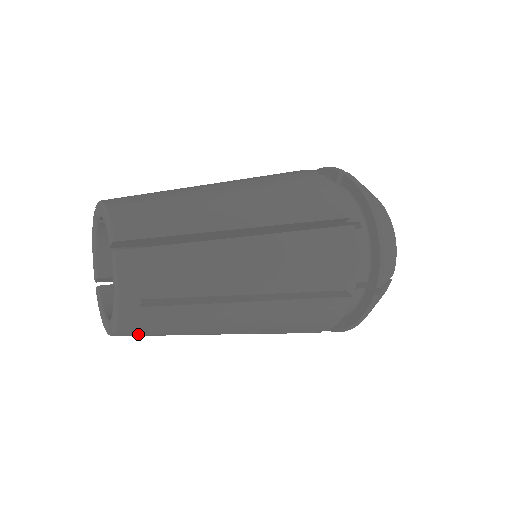
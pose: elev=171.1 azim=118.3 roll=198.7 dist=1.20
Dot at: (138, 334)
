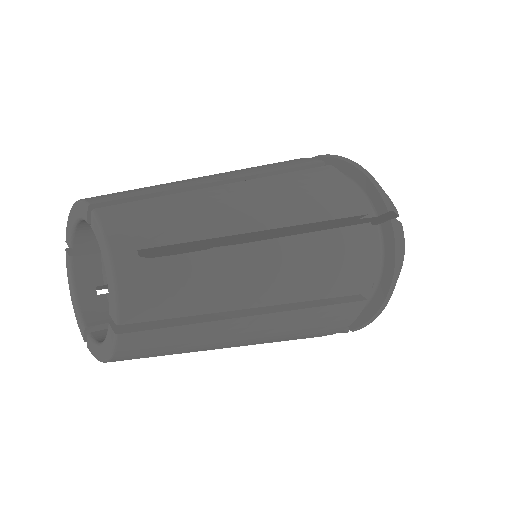
Dot at: occluded
